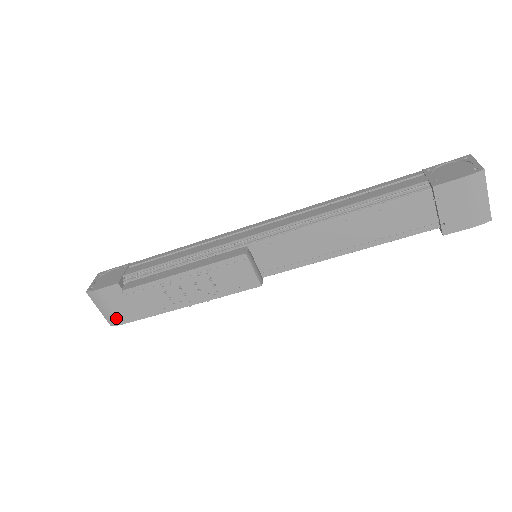
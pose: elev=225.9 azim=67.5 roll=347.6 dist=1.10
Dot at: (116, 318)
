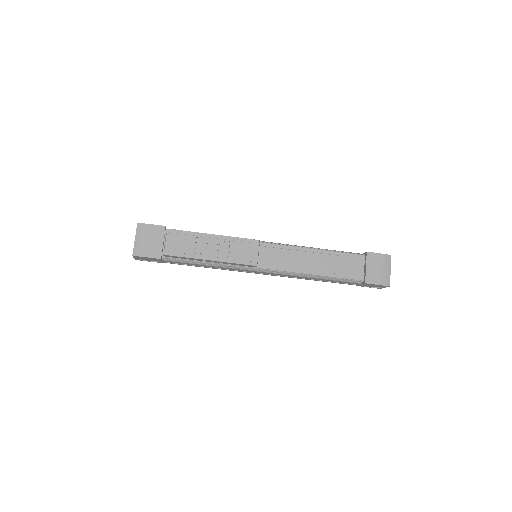
Dot at: (143, 250)
